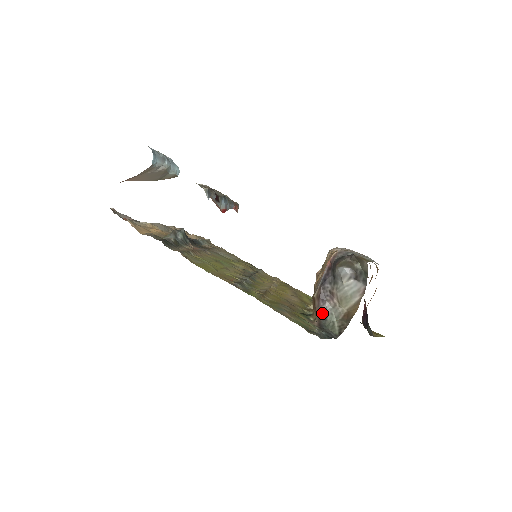
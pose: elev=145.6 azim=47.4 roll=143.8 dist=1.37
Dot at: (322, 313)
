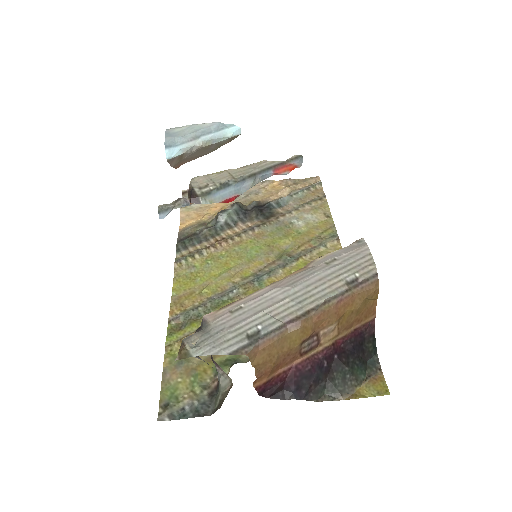
Dot at: occluded
